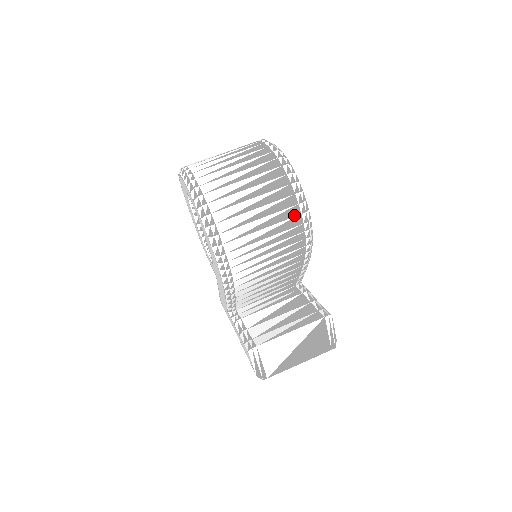
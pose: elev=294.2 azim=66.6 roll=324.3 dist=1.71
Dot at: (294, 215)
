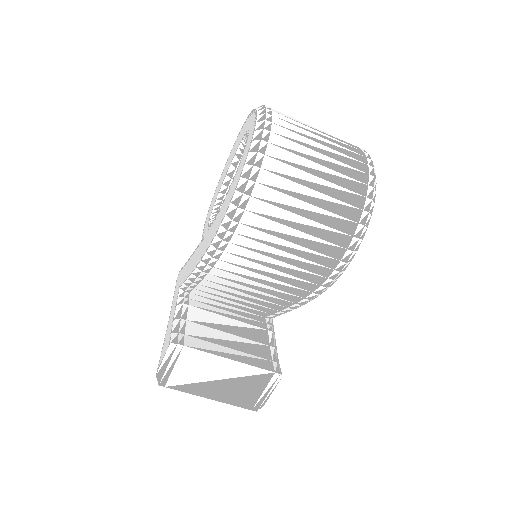
Dot at: (339, 244)
